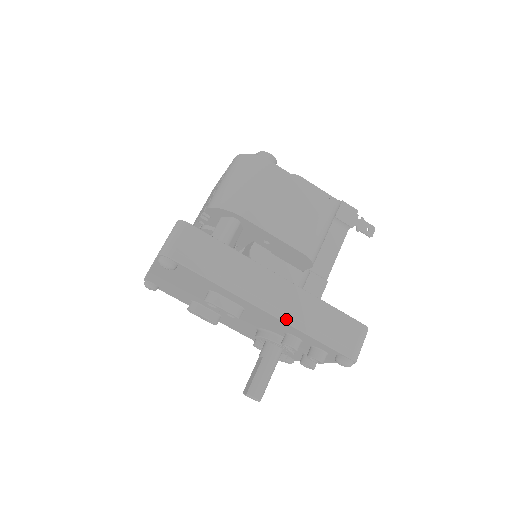
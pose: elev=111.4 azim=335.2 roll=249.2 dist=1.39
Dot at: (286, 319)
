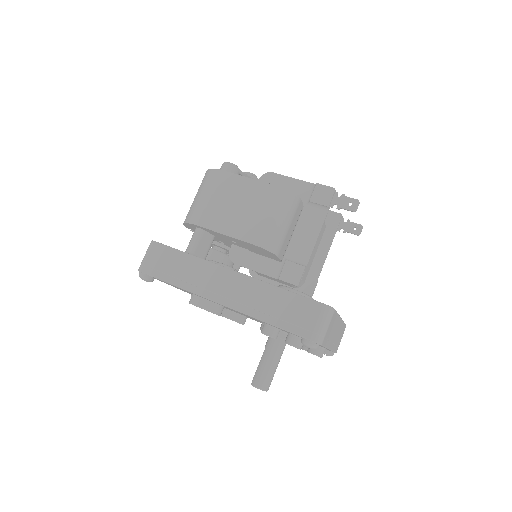
Dot at: (240, 309)
